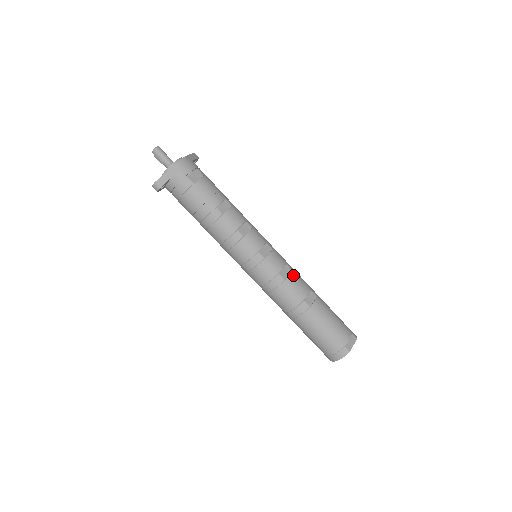
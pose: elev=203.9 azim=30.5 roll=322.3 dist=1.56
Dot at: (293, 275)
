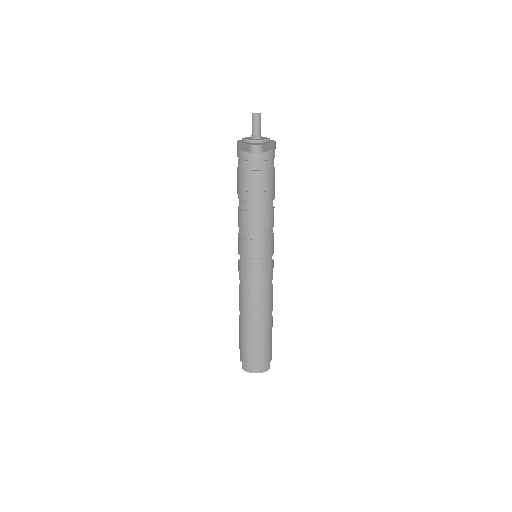
Dot at: occluded
